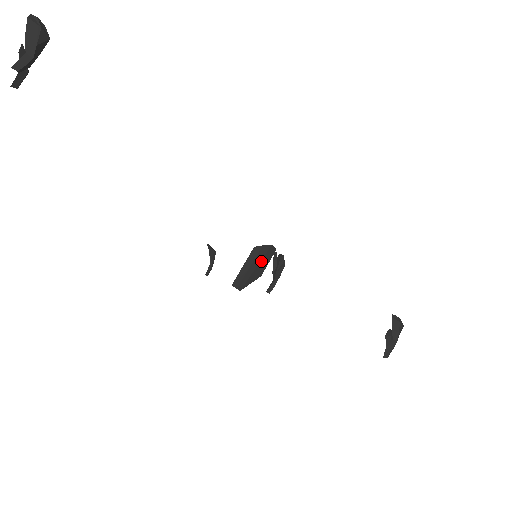
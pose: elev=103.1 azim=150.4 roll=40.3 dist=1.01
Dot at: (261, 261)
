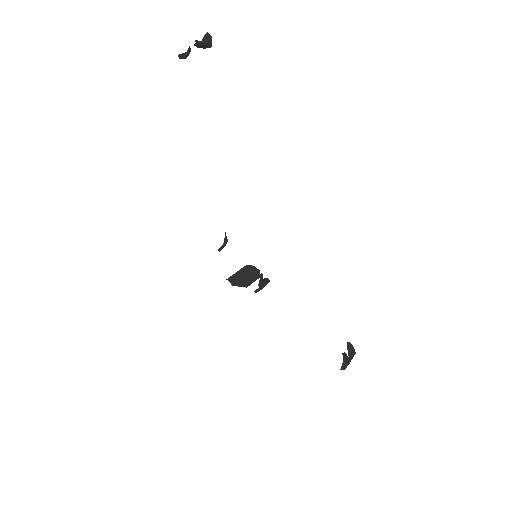
Dot at: (250, 276)
